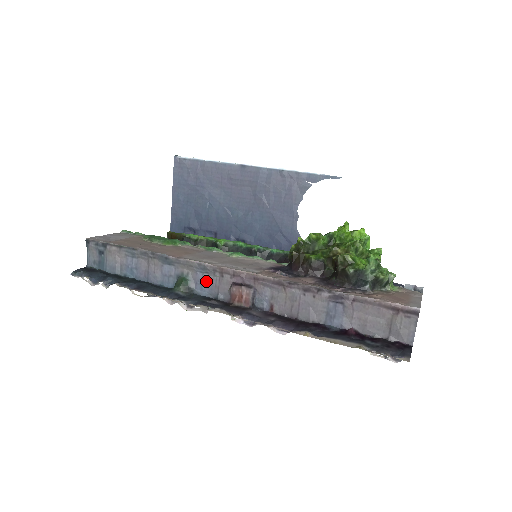
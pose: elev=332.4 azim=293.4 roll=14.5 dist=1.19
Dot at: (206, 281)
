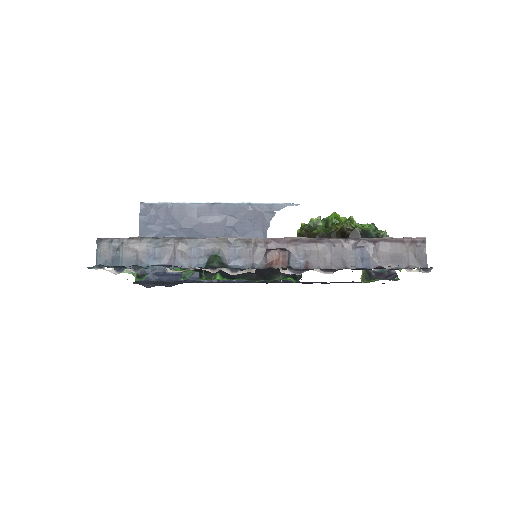
Dot at: (239, 254)
